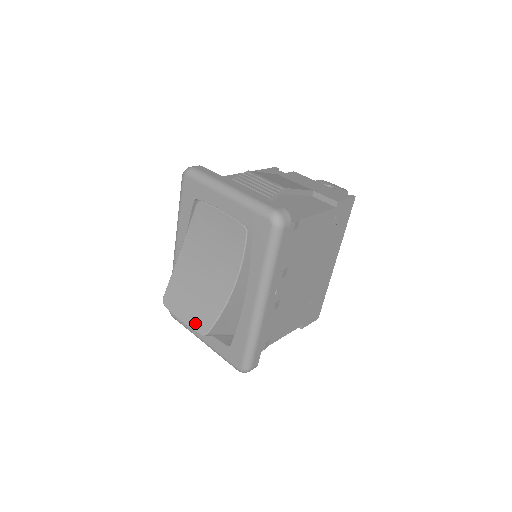
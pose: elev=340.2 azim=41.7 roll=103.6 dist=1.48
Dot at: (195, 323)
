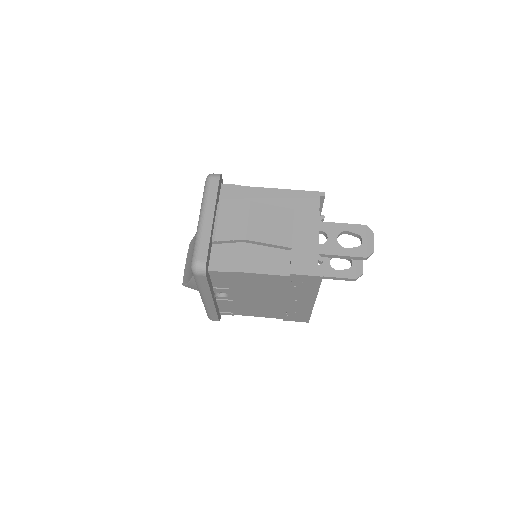
Dot at: (185, 273)
